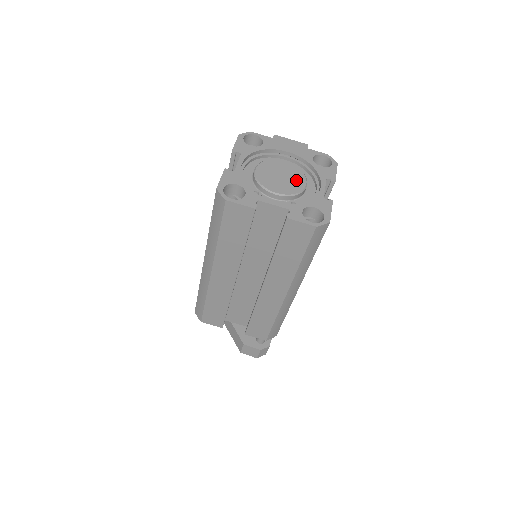
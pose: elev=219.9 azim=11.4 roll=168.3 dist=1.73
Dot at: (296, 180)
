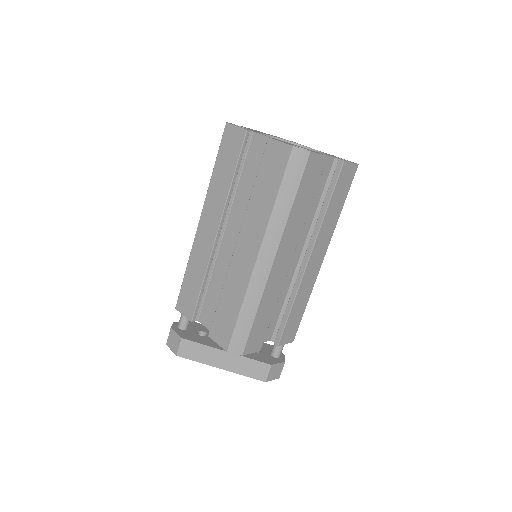
Dot at: occluded
